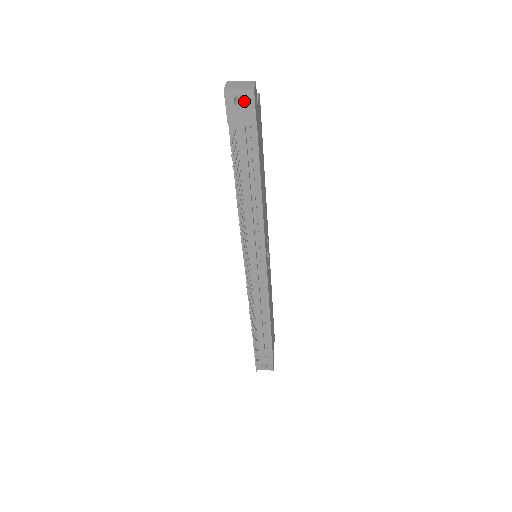
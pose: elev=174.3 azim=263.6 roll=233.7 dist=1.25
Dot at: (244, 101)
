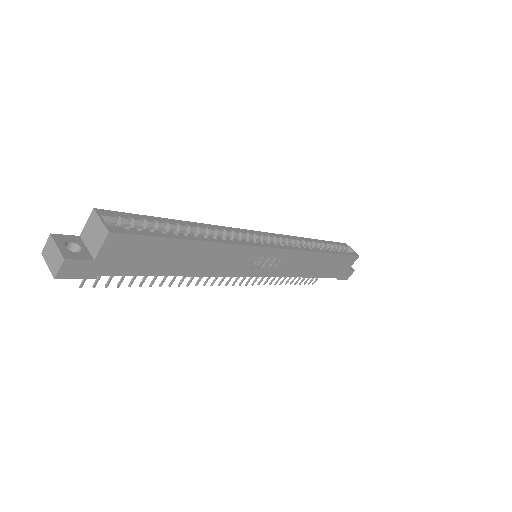
Dot at: occluded
